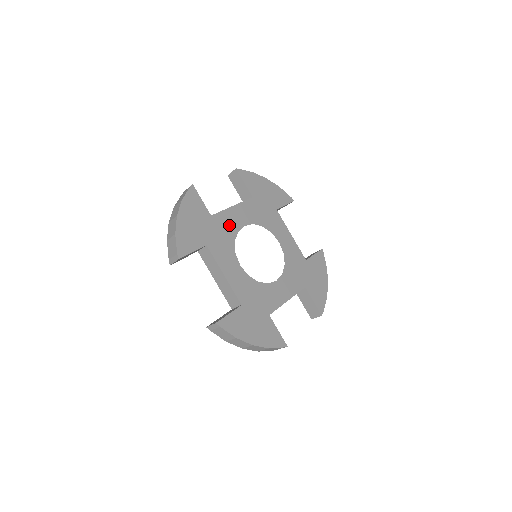
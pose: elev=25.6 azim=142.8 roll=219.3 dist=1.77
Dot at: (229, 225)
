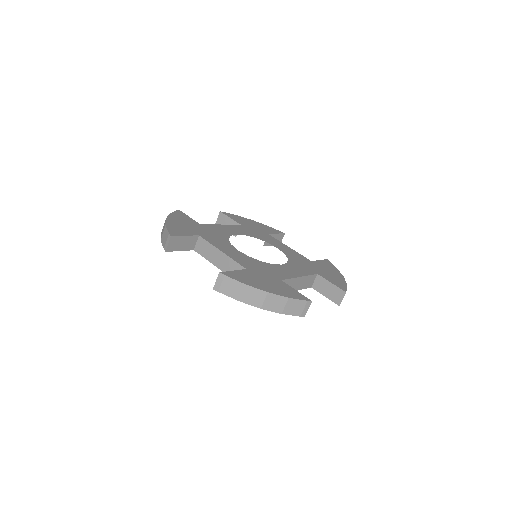
Dot at: (220, 231)
